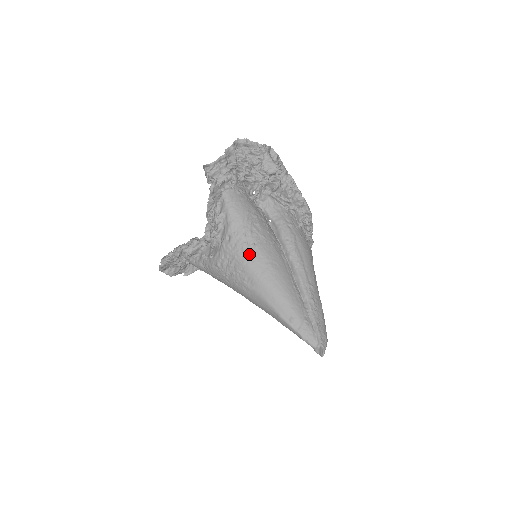
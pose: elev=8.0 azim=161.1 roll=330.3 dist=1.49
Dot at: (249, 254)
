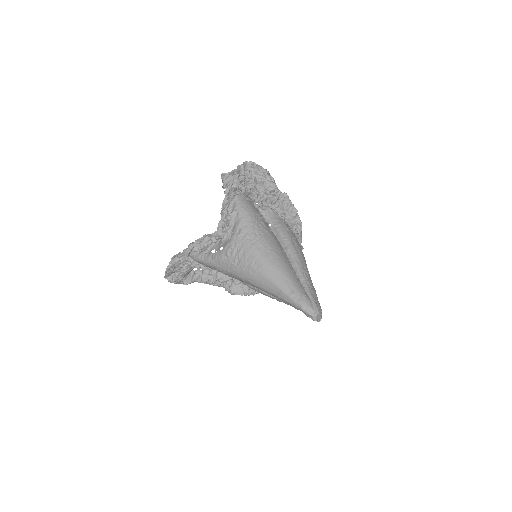
Dot at: (256, 242)
